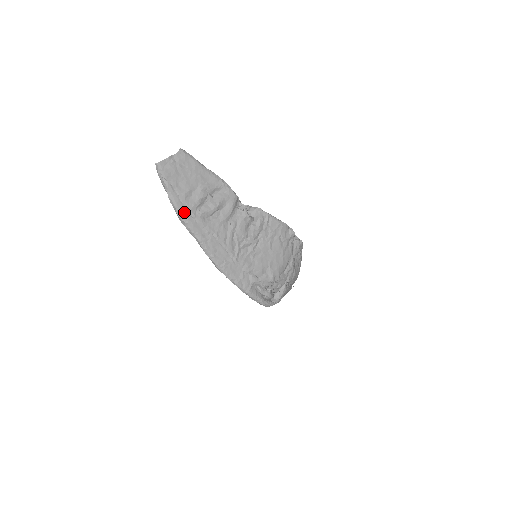
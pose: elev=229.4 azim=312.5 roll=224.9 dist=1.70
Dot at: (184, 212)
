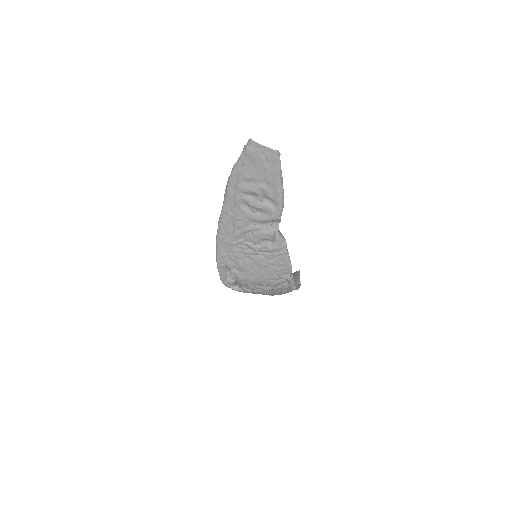
Dot at: (233, 184)
